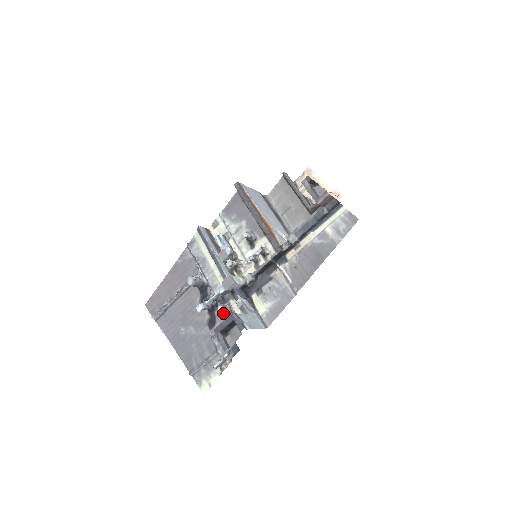
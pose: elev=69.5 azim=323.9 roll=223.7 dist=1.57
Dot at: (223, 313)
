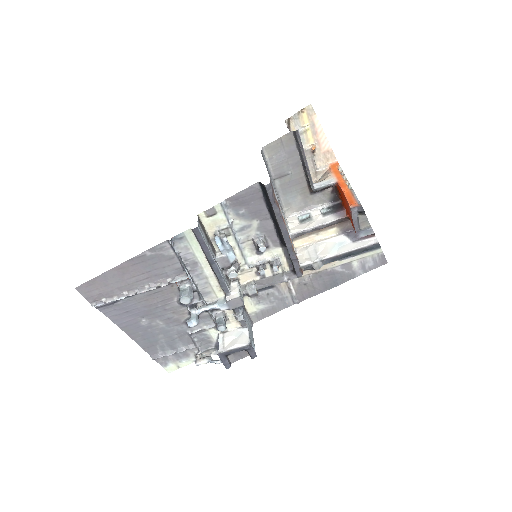
Dot at: (221, 328)
